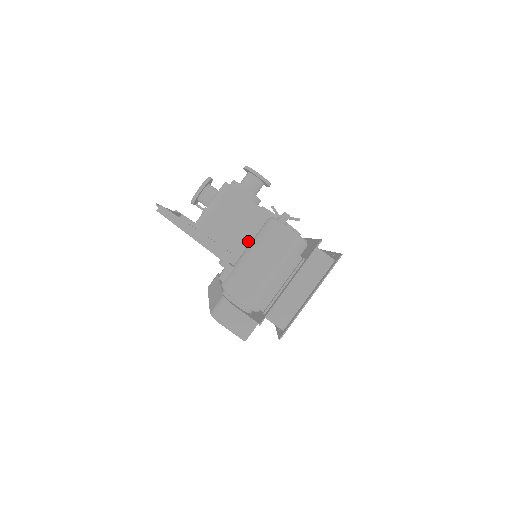
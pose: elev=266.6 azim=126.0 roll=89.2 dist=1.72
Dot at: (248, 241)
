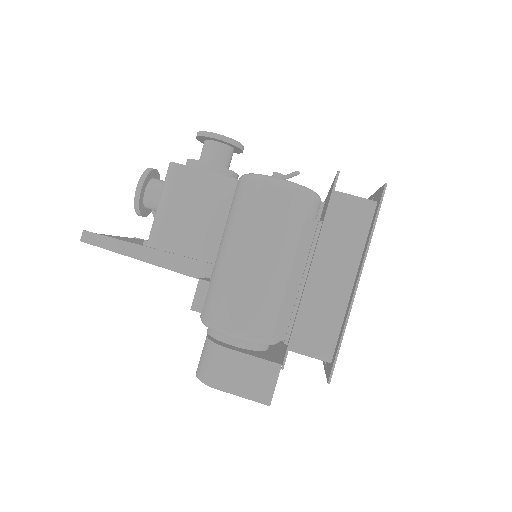
Dot at: occluded
